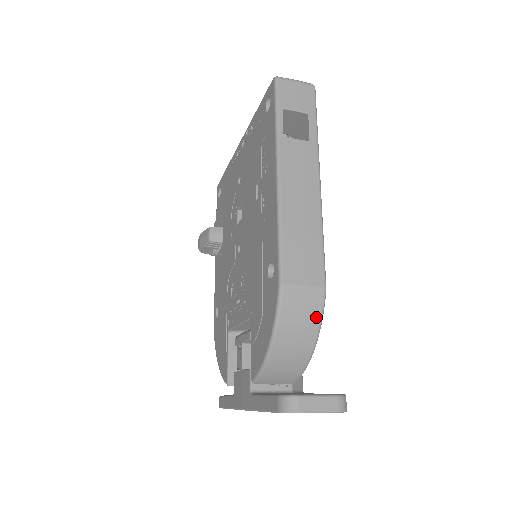
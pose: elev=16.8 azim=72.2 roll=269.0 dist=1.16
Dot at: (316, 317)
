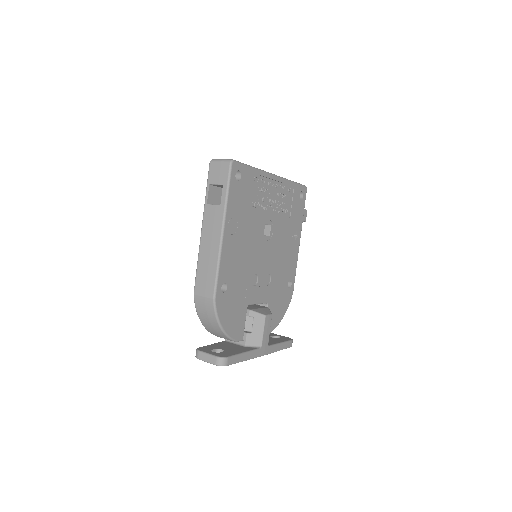
Dot at: (212, 313)
